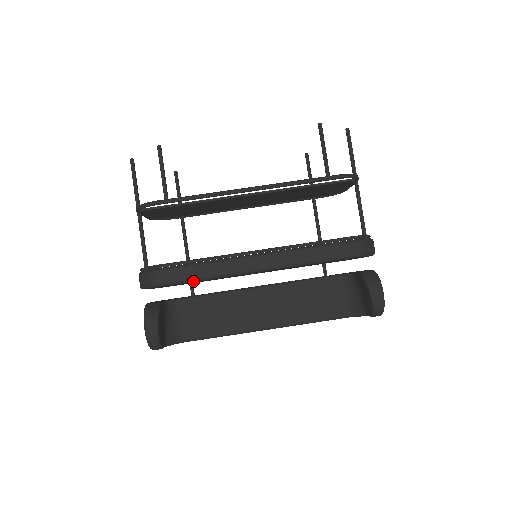
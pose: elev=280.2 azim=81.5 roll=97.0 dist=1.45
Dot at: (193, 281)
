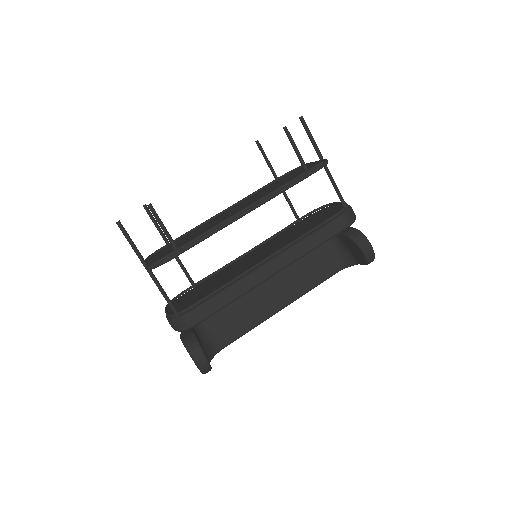
Dot at: (224, 307)
